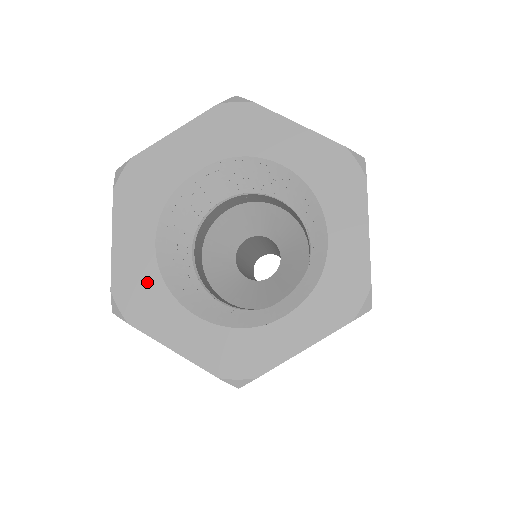
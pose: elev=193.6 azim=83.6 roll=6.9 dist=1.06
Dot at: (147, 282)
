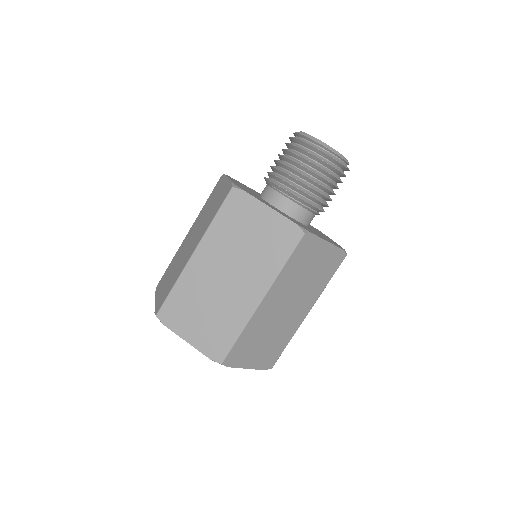
Dot at: occluded
